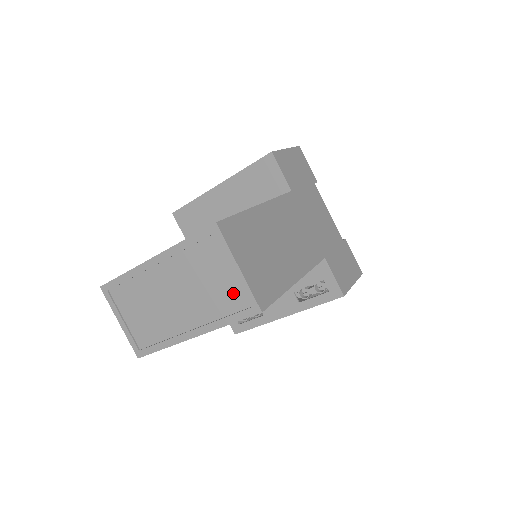
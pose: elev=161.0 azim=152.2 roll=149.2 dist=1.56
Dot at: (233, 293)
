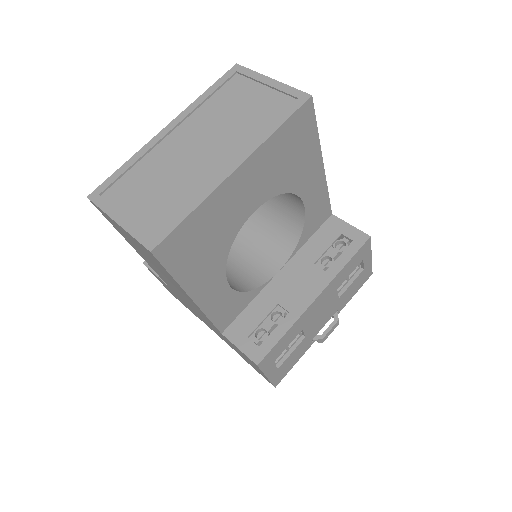
Dot at: (273, 102)
